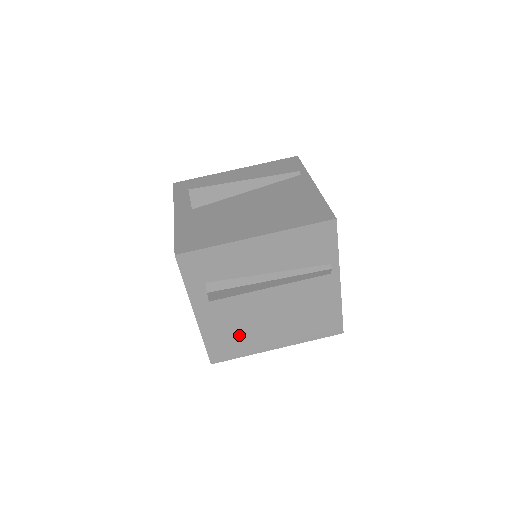
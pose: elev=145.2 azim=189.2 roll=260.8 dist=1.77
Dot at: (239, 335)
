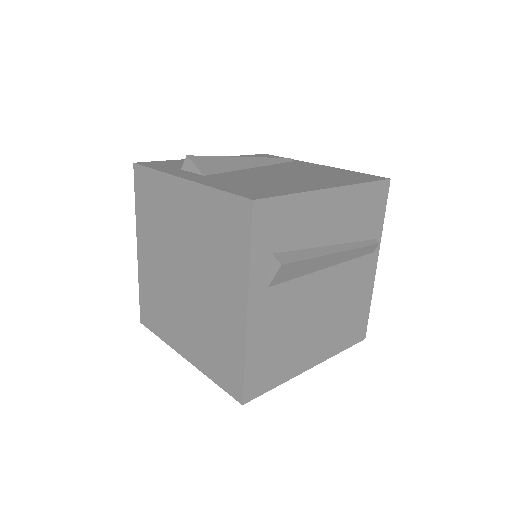
Dot at: (283, 347)
